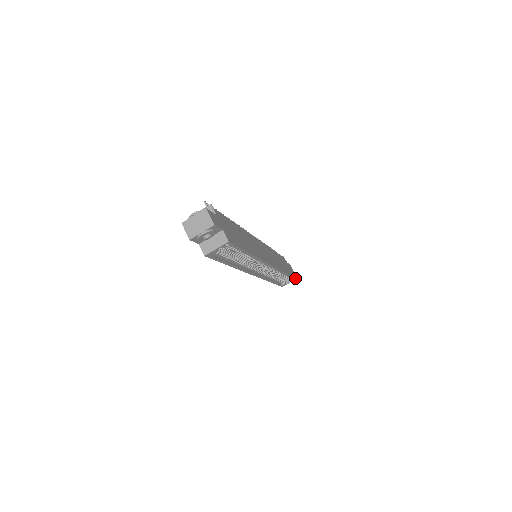
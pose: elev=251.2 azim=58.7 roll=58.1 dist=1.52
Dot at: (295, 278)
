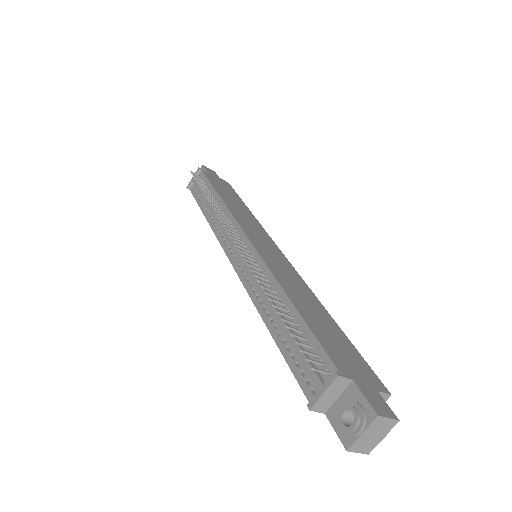
Dot at: (229, 184)
